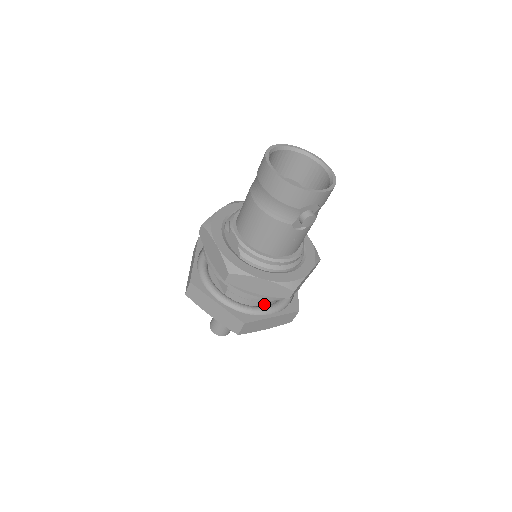
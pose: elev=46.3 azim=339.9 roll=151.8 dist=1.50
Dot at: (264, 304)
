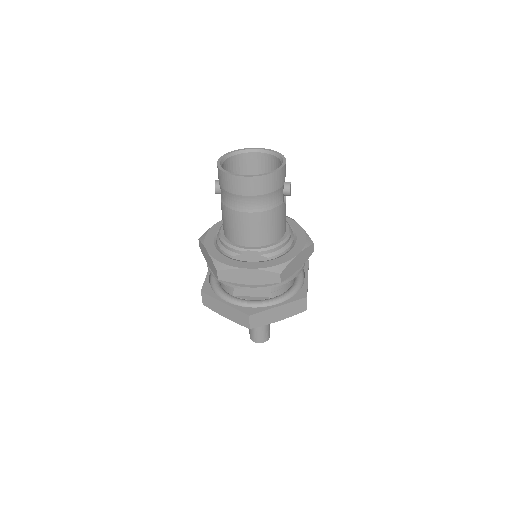
Dot at: occluded
